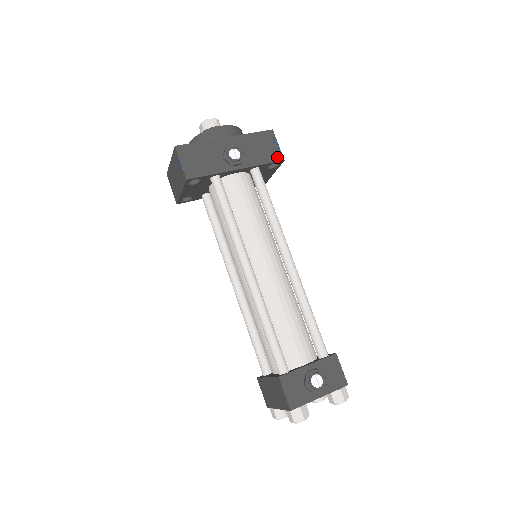
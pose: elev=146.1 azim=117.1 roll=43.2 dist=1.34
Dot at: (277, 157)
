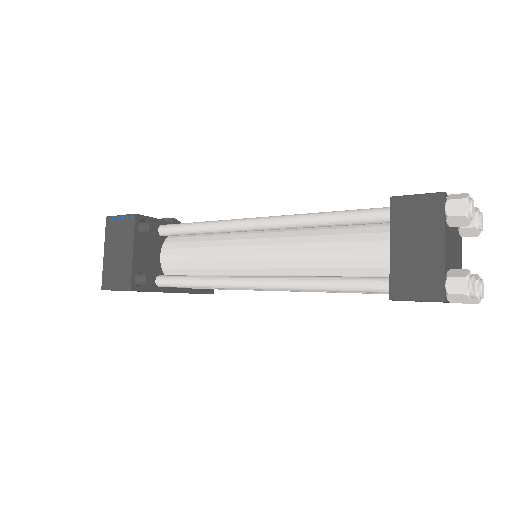
Dot at: occluded
